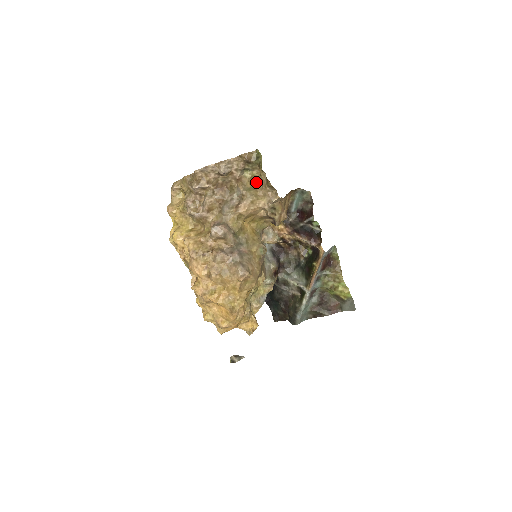
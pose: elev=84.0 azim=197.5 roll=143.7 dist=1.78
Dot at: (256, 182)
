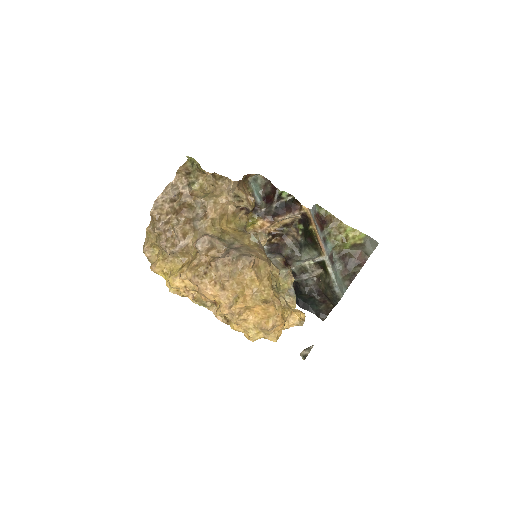
Dot at: (208, 189)
